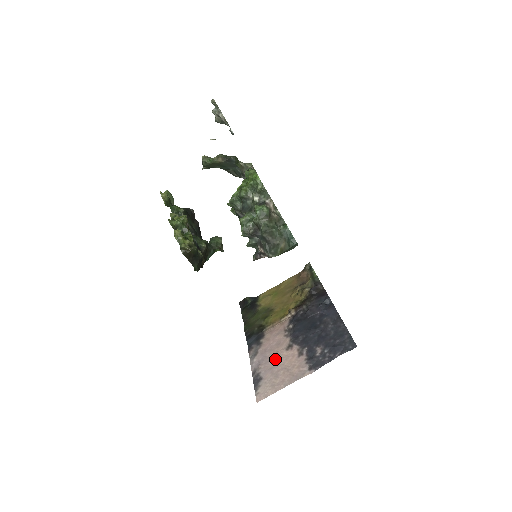
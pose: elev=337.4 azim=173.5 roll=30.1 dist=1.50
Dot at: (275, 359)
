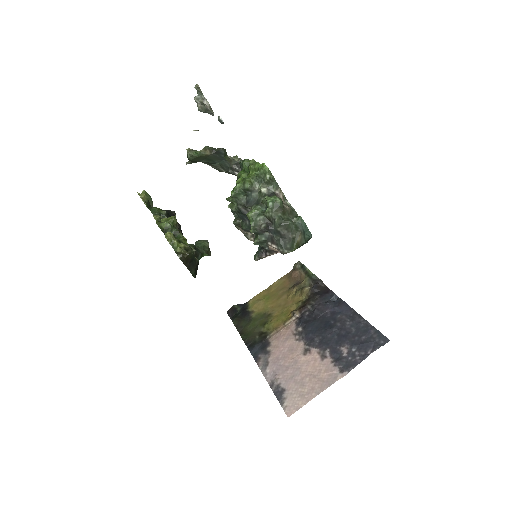
Dot at: (294, 366)
